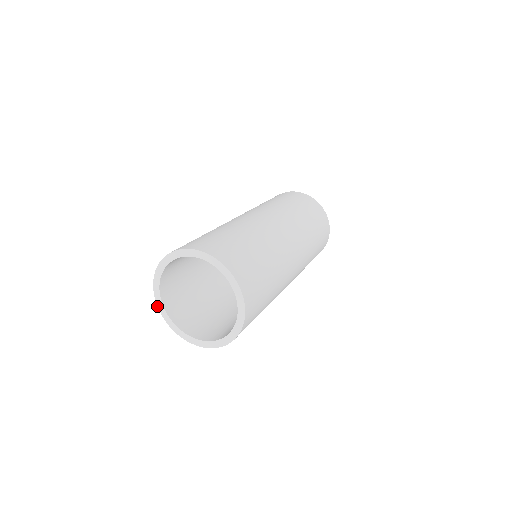
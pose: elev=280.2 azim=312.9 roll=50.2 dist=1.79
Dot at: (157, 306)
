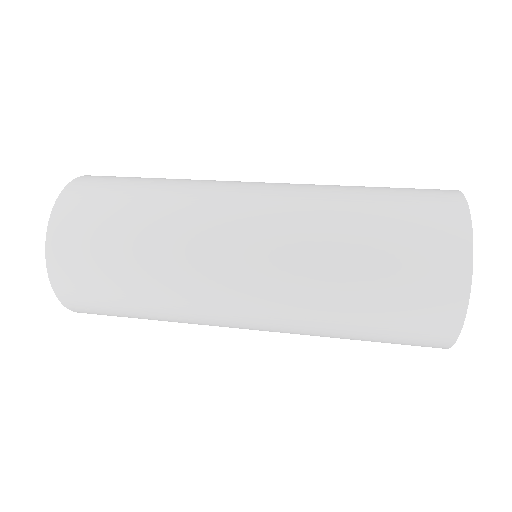
Dot at: occluded
